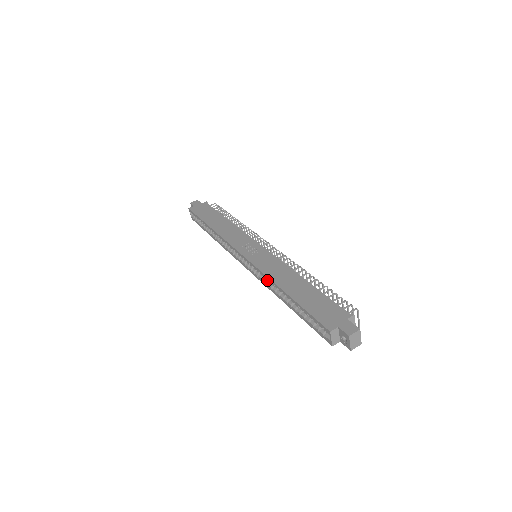
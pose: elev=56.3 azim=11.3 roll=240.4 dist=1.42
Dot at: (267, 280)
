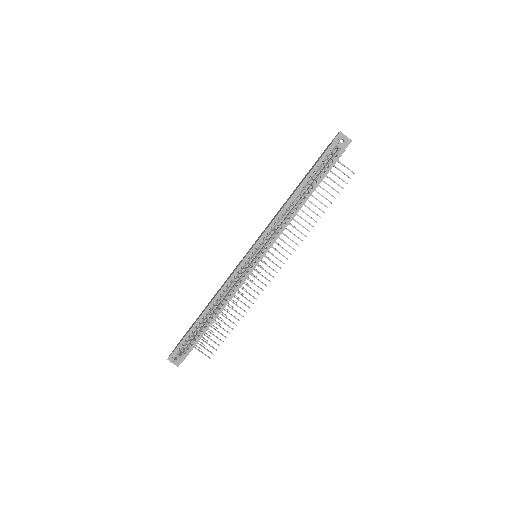
Dot at: (280, 225)
